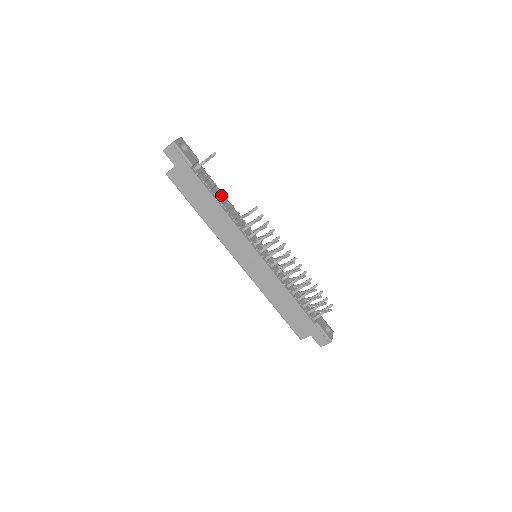
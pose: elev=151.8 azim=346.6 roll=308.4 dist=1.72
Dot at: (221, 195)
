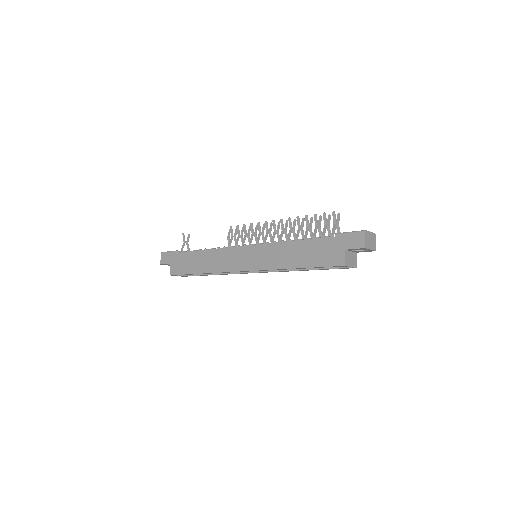
Dot at: occluded
